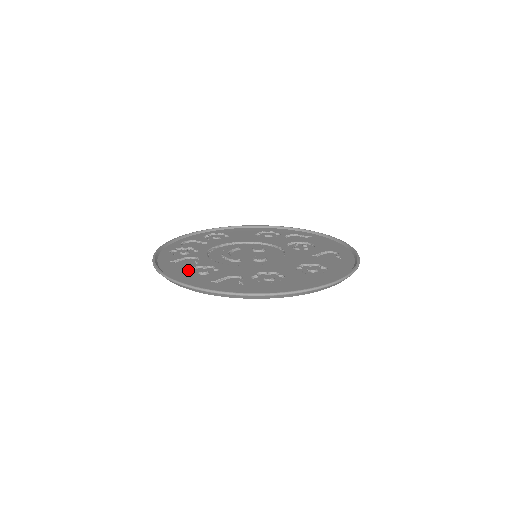
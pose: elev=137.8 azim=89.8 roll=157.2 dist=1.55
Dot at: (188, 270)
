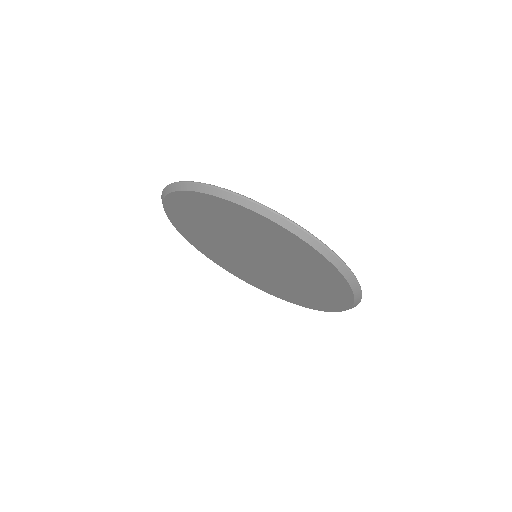
Dot at: occluded
